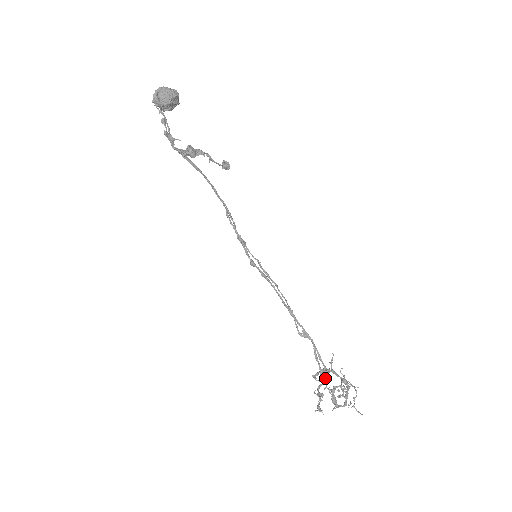
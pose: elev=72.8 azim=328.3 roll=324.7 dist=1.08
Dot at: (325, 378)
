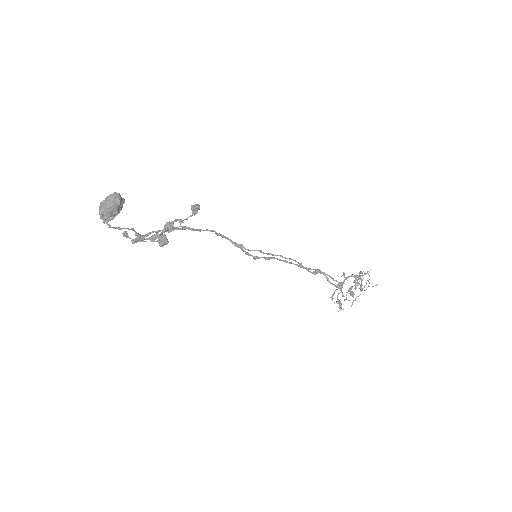
Dot at: (341, 289)
